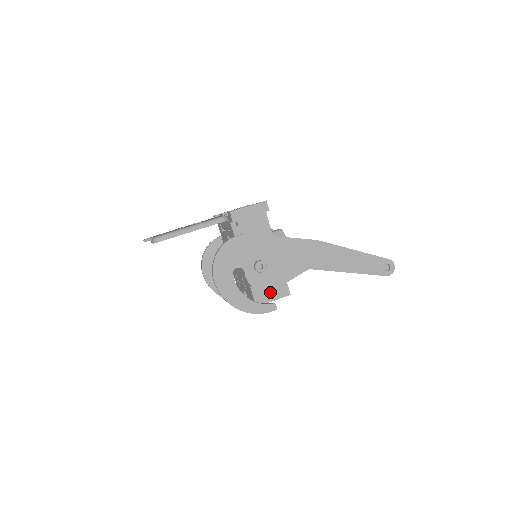
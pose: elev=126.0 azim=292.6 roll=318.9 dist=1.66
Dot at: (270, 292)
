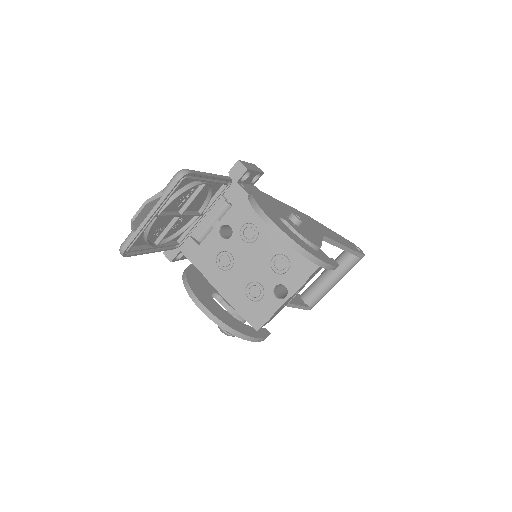
Dot at: (320, 247)
